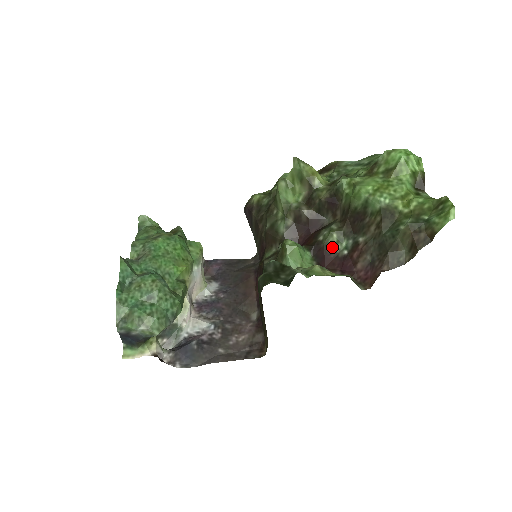
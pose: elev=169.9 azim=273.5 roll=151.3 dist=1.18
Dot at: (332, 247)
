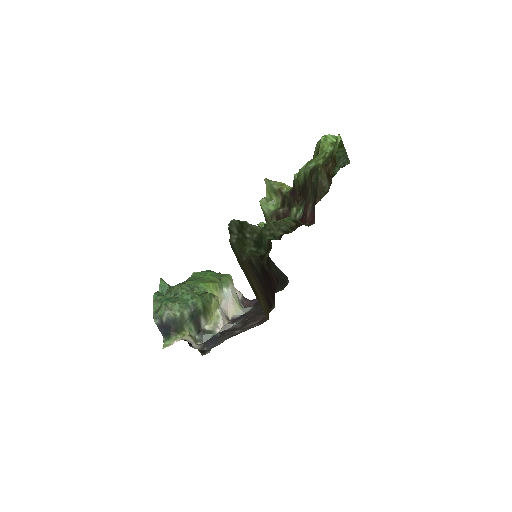
Dot at: occluded
